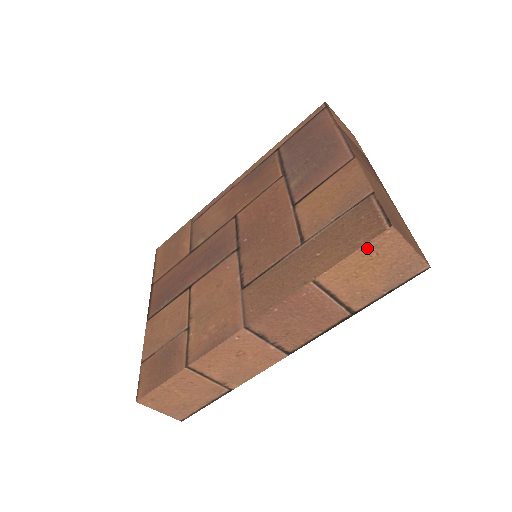
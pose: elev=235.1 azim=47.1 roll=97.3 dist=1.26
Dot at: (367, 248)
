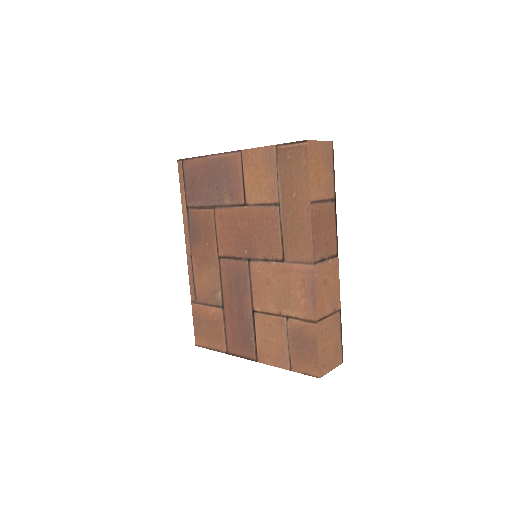
Dot at: (310, 162)
